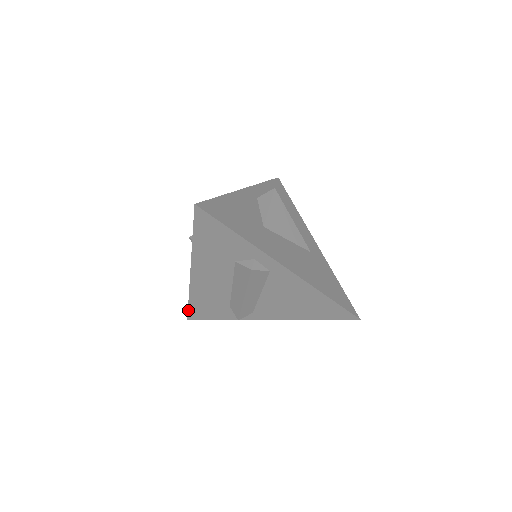
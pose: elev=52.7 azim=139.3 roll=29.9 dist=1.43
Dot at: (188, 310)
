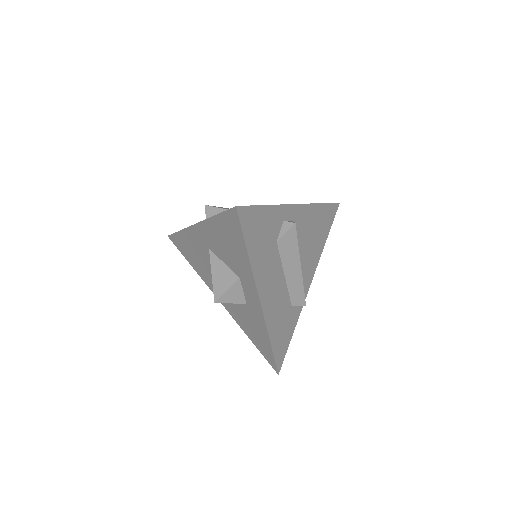
Dot at: (275, 361)
